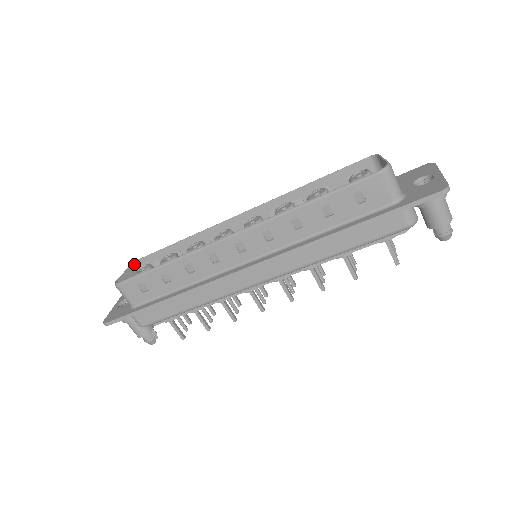
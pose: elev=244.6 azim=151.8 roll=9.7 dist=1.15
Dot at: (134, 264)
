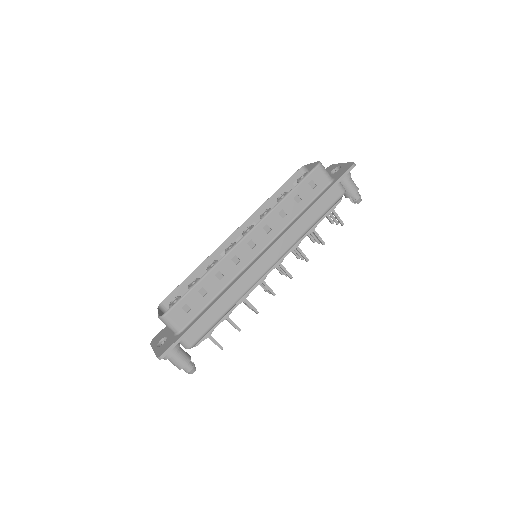
Dot at: (159, 307)
